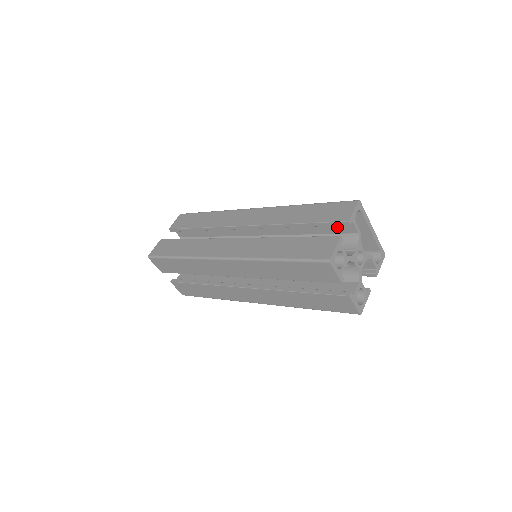
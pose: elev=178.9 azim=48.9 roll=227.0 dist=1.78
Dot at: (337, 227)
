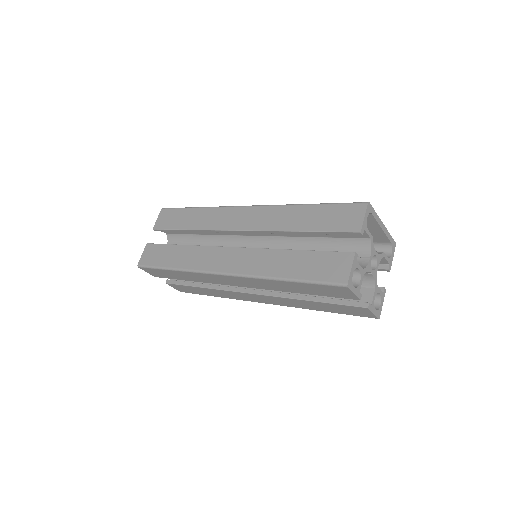
Dot at: occluded
